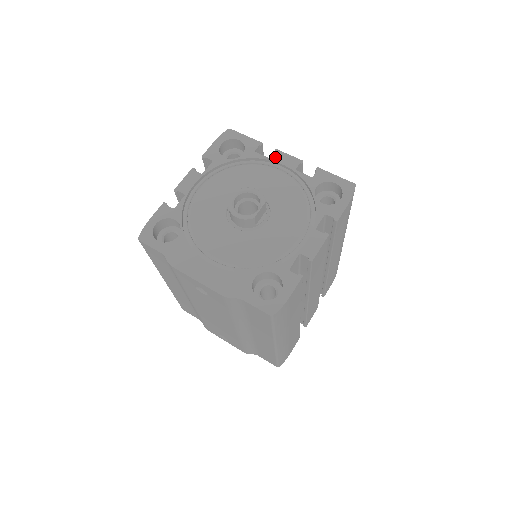
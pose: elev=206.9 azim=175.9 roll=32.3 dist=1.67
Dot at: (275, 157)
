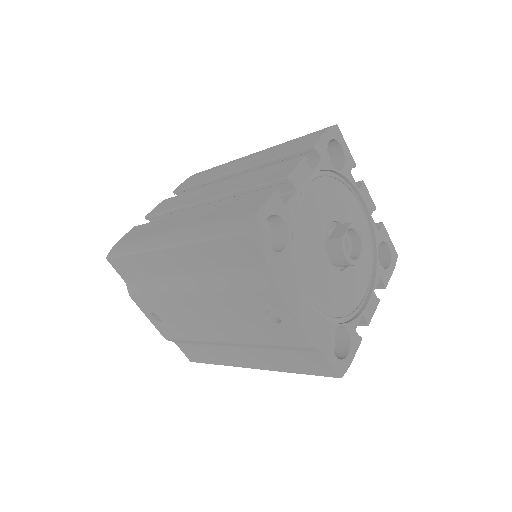
Dot at: (362, 190)
